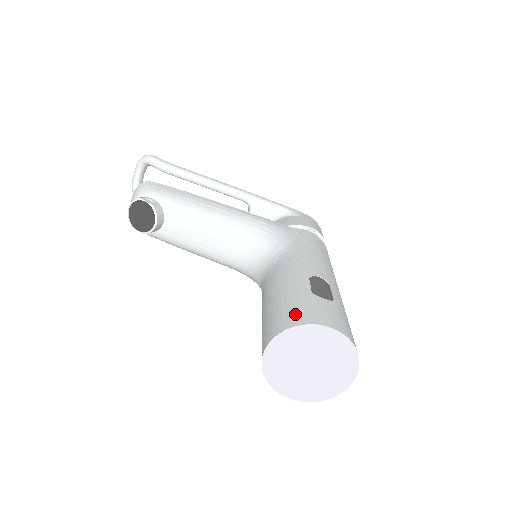
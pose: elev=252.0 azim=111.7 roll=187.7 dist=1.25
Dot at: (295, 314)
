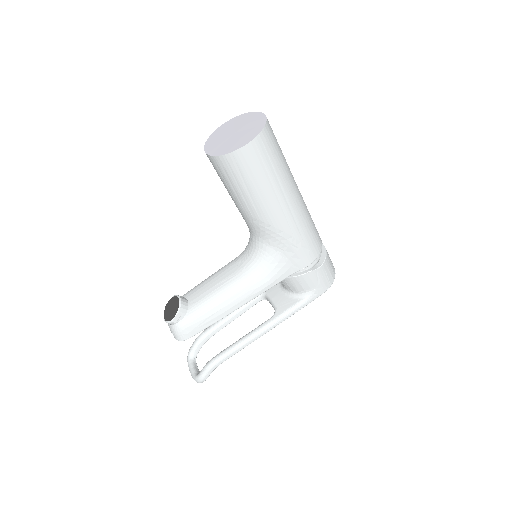
Dot at: occluded
